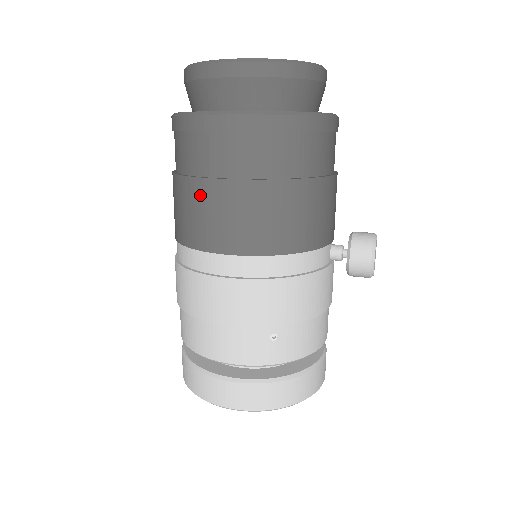
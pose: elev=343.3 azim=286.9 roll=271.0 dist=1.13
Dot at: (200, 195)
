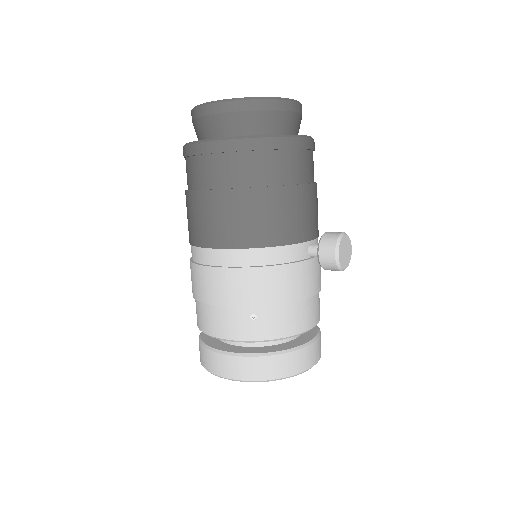
Dot at: (195, 204)
